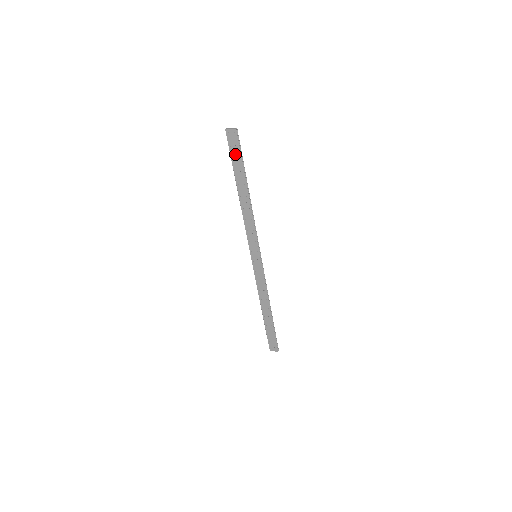
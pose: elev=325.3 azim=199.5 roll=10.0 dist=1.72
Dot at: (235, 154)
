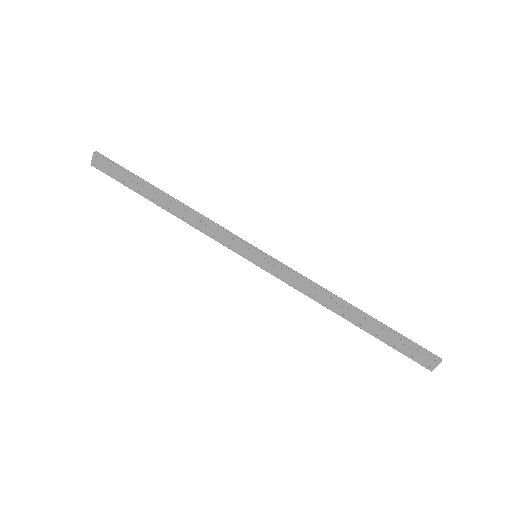
Dot at: (119, 175)
